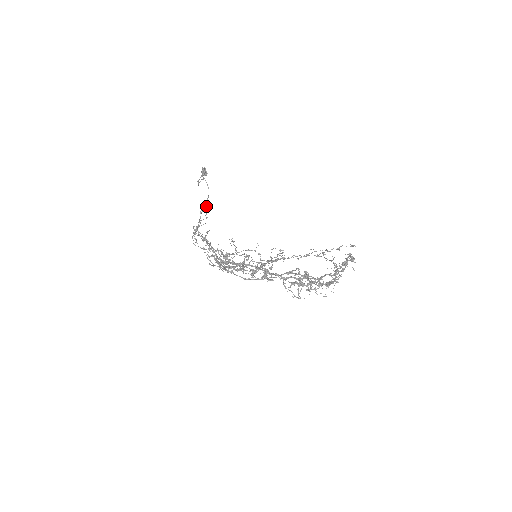
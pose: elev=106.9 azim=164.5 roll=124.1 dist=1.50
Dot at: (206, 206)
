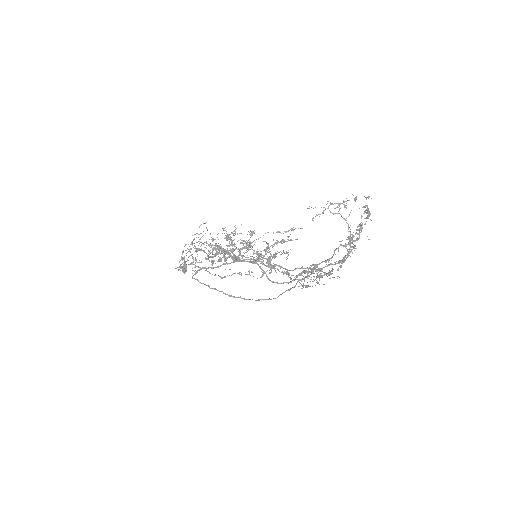
Dot at: occluded
